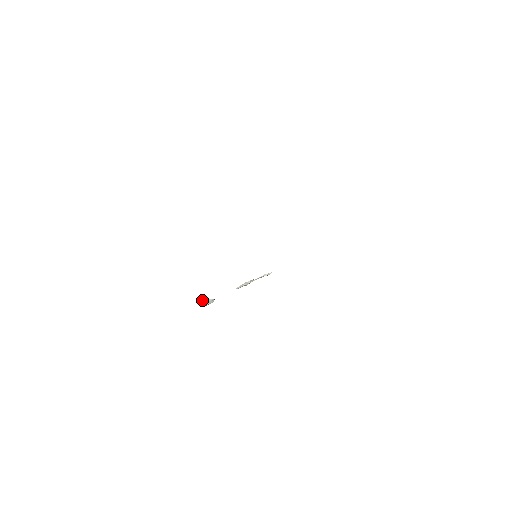
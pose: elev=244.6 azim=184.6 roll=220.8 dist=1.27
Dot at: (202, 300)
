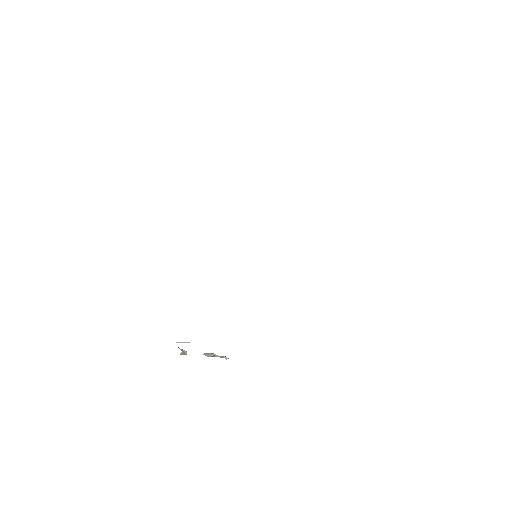
Dot at: occluded
